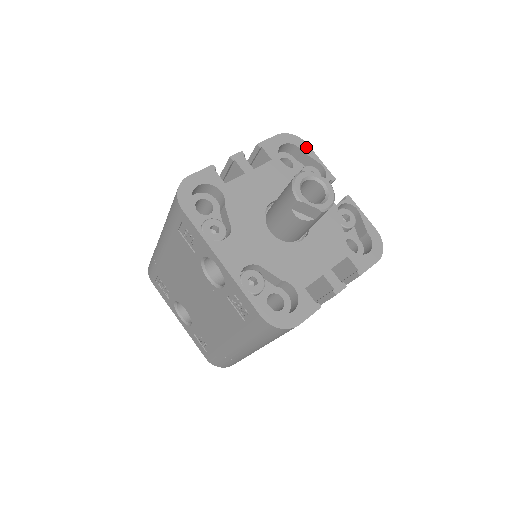
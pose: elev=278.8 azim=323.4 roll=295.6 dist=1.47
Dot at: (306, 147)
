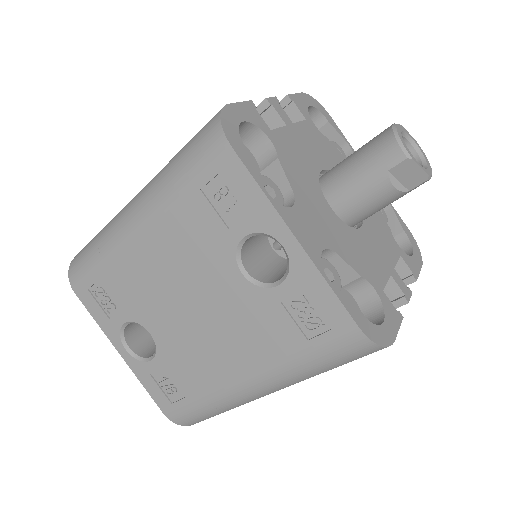
Dot at: (329, 118)
